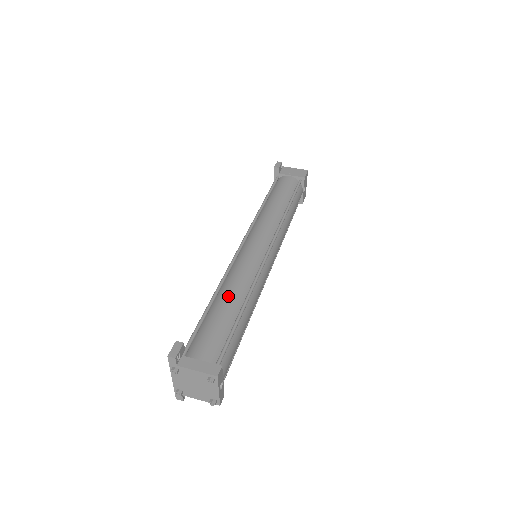
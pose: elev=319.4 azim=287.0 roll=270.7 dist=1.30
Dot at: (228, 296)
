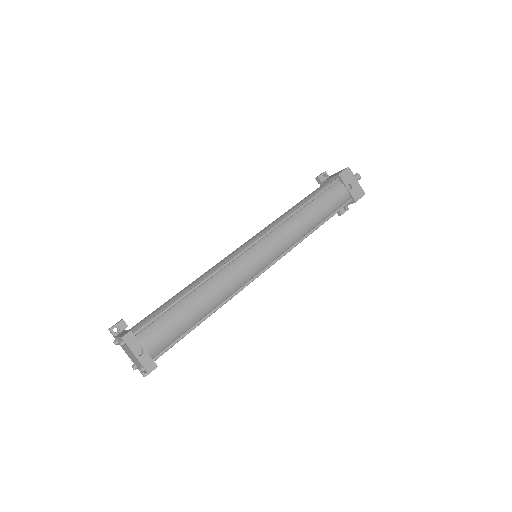
Dot at: (187, 286)
